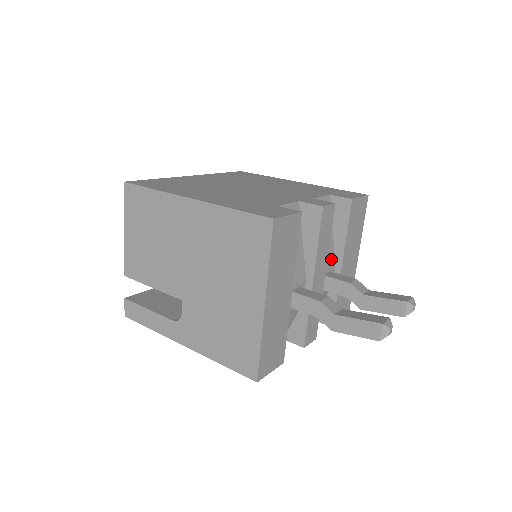
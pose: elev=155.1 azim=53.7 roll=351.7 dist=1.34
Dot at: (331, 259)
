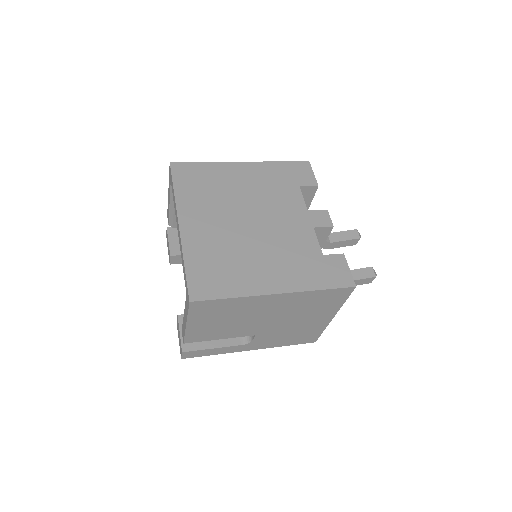
Dot at: occluded
